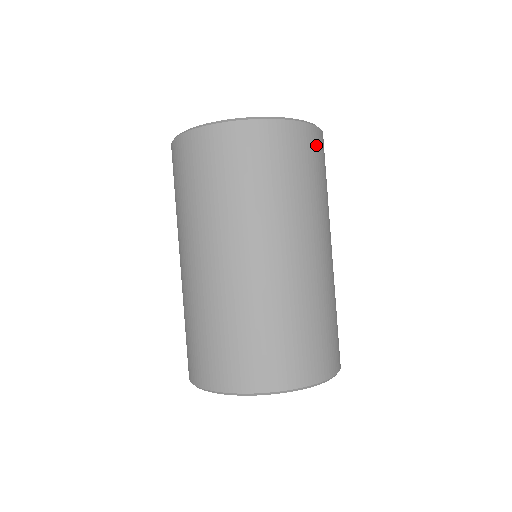
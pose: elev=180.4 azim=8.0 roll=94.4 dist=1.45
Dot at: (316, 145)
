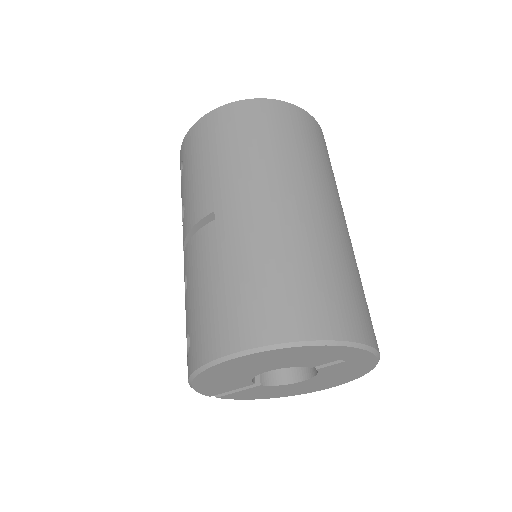
Dot at: occluded
